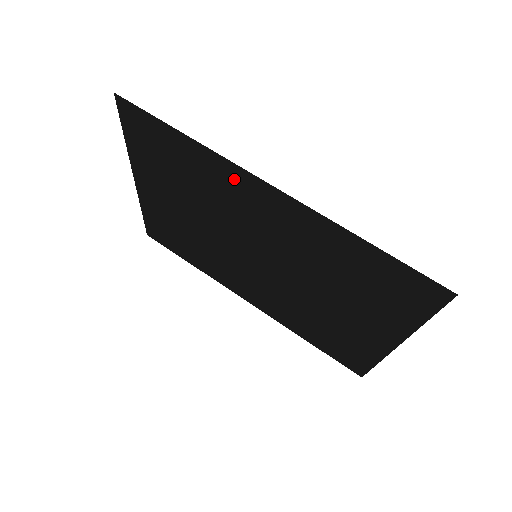
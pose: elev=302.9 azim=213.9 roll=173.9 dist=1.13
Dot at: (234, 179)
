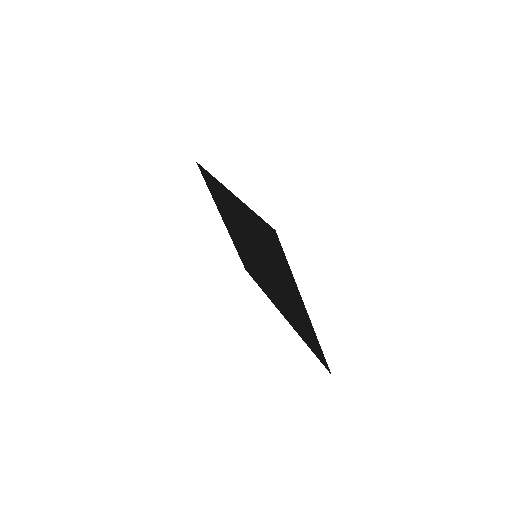
Dot at: (224, 193)
